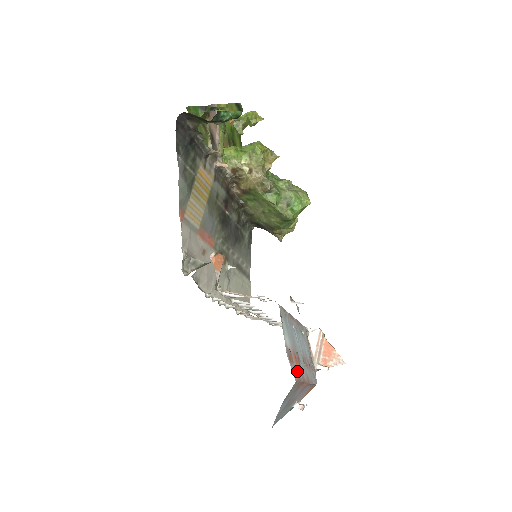
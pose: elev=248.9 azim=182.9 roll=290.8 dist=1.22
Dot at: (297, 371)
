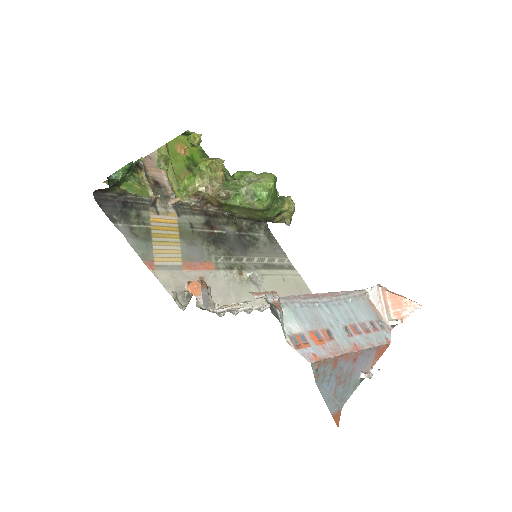
Dot at: (319, 350)
